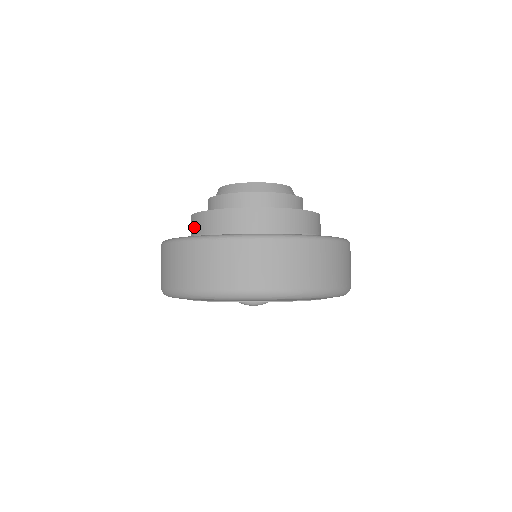
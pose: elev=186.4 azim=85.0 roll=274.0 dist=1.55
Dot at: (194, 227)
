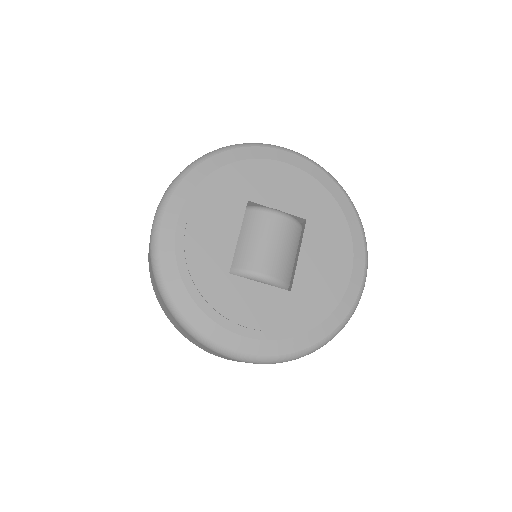
Dot at: occluded
